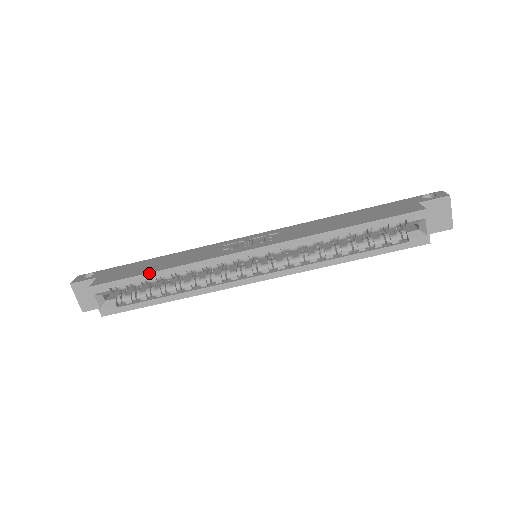
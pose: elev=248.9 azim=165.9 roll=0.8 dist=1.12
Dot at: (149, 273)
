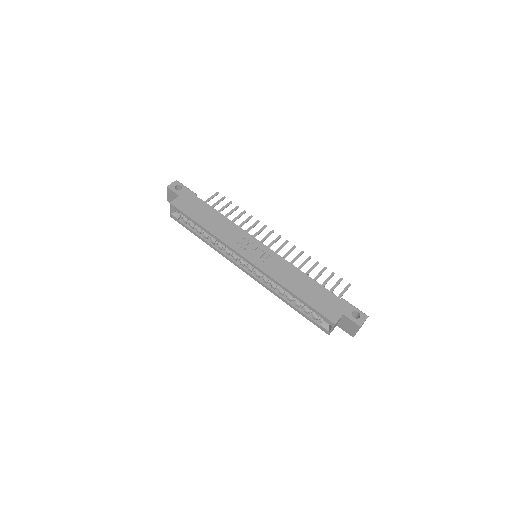
Dot at: (198, 223)
